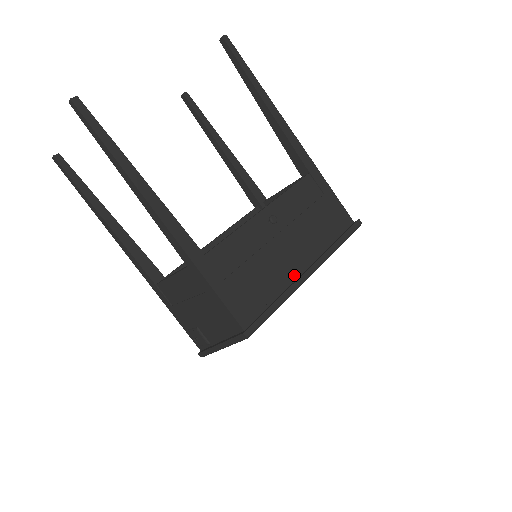
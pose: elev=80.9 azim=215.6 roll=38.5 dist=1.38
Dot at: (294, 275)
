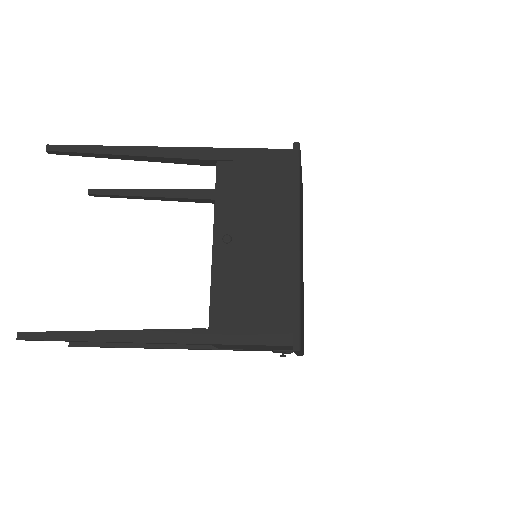
Dot at: (288, 257)
